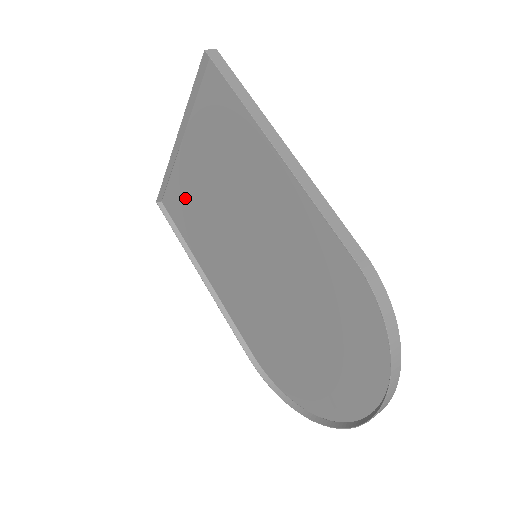
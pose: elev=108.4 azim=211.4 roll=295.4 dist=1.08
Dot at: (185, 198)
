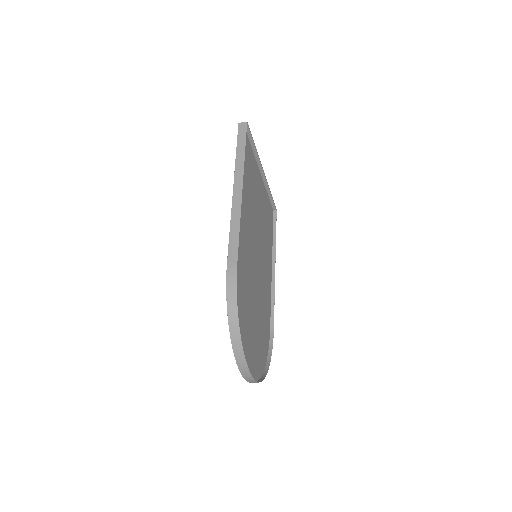
Dot at: (266, 211)
